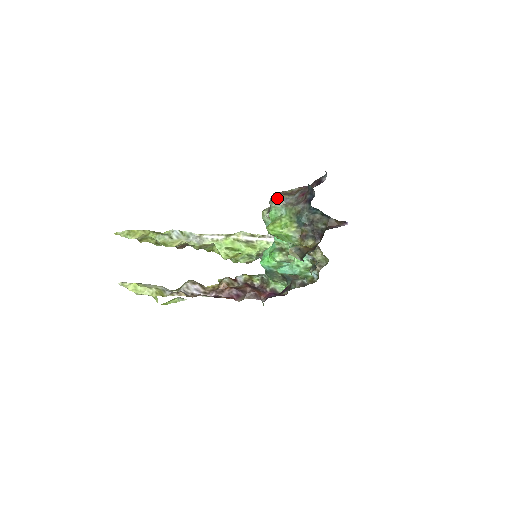
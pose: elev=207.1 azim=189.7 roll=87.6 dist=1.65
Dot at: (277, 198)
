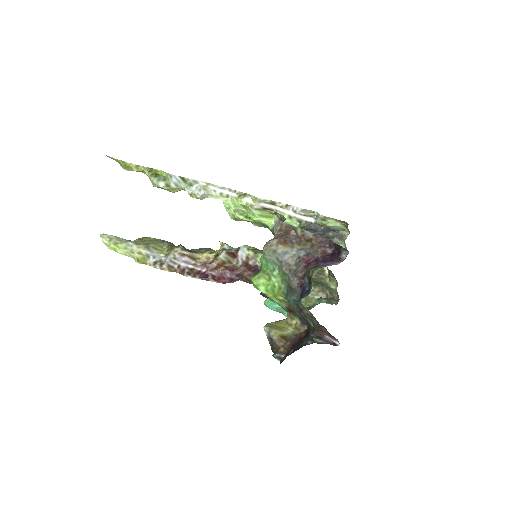
Dot at: (272, 251)
